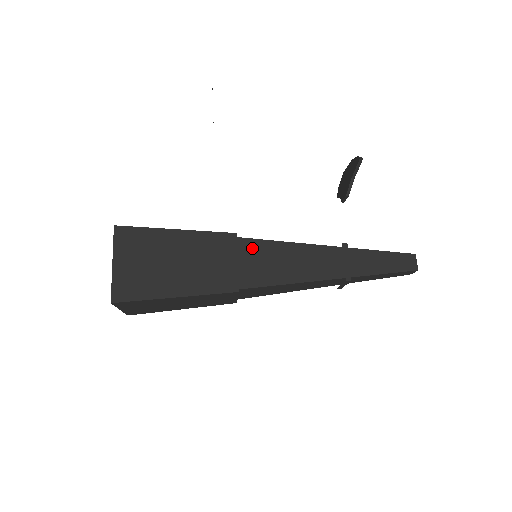
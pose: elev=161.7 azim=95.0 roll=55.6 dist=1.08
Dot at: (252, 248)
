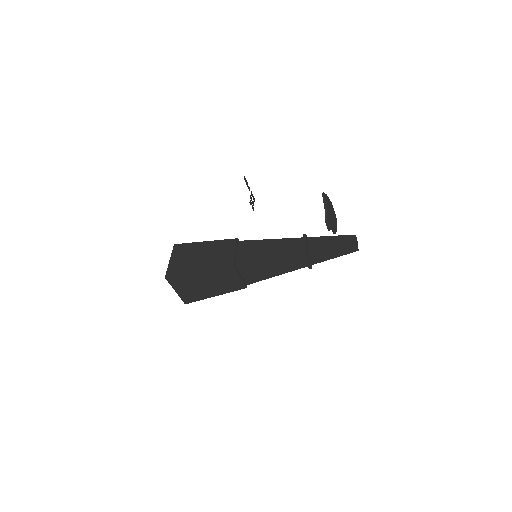
Dot at: (246, 245)
